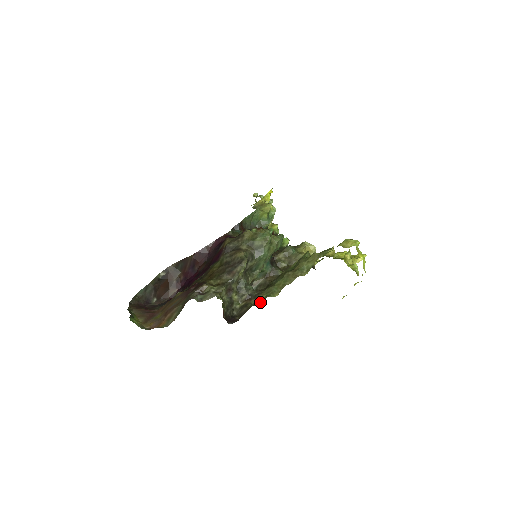
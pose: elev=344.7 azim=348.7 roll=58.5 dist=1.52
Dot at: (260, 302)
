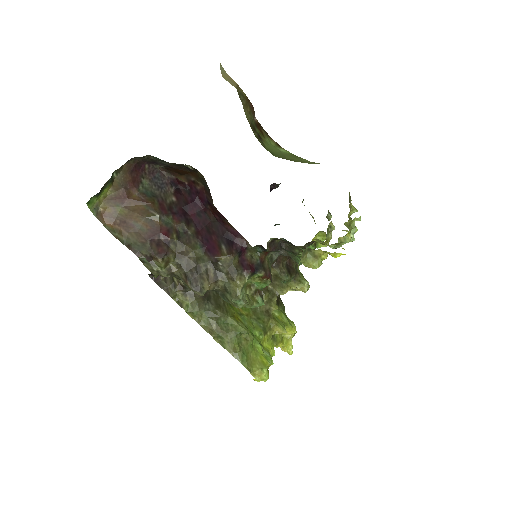
Dot at: (179, 301)
